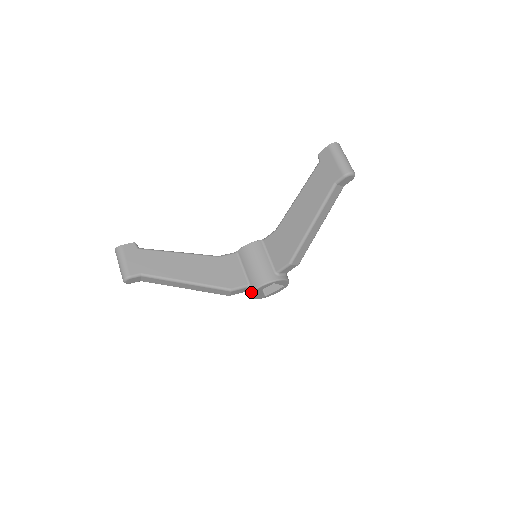
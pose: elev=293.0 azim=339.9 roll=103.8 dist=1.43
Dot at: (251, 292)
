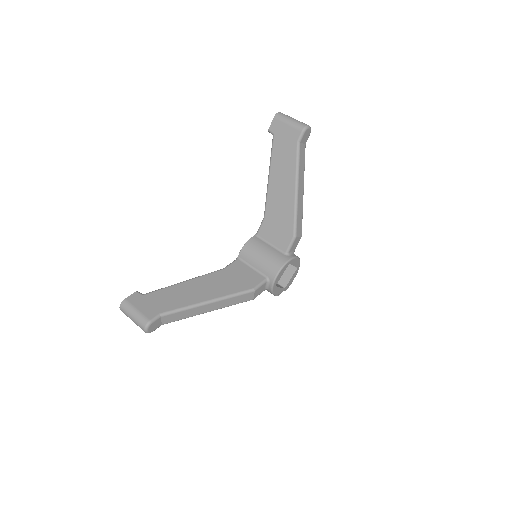
Dot at: (272, 284)
